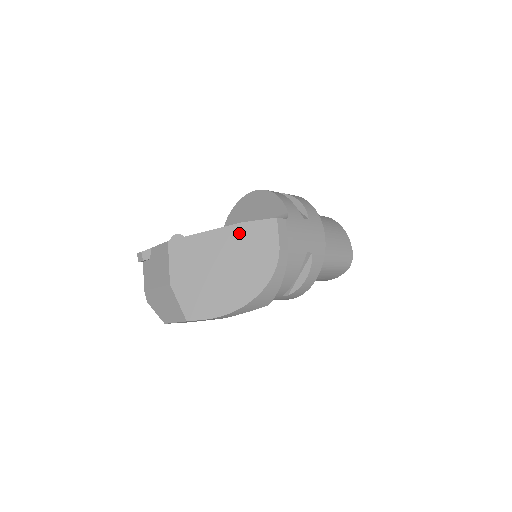
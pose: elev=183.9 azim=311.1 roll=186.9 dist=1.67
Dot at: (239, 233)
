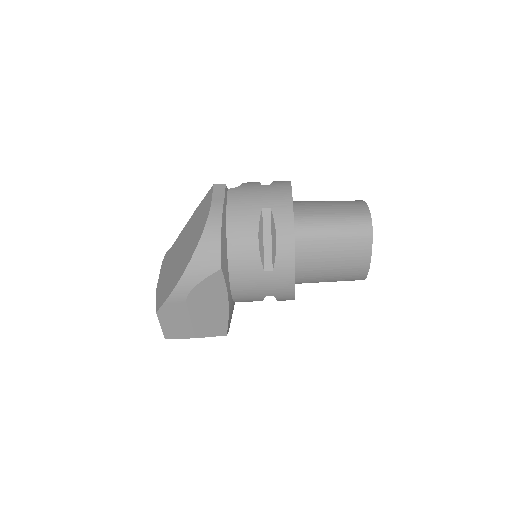
Dot at: (194, 217)
